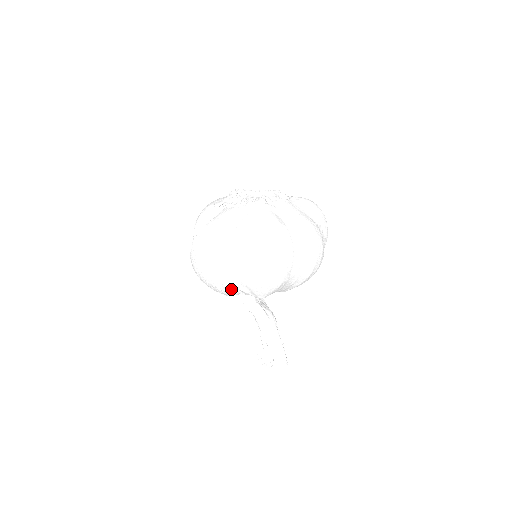
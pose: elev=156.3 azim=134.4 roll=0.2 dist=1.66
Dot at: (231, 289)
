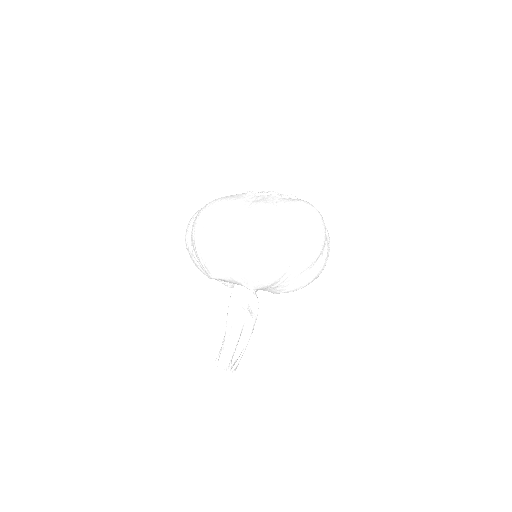
Dot at: (196, 262)
